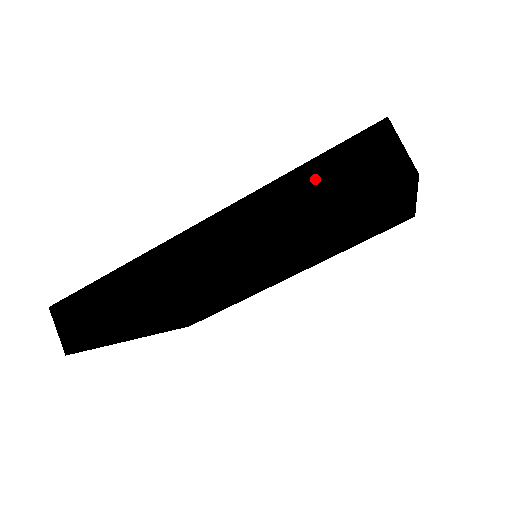
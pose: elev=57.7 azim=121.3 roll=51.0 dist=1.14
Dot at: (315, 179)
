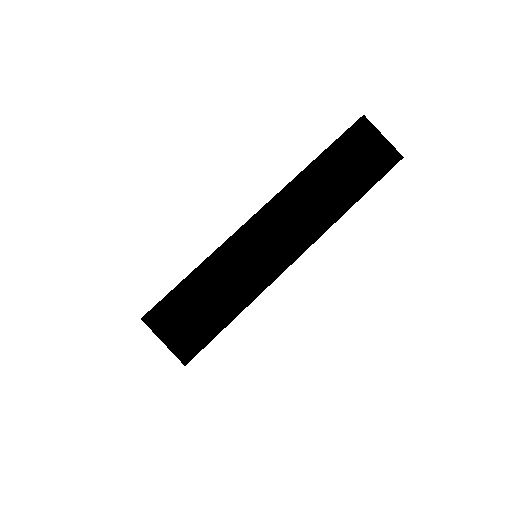
Dot at: occluded
